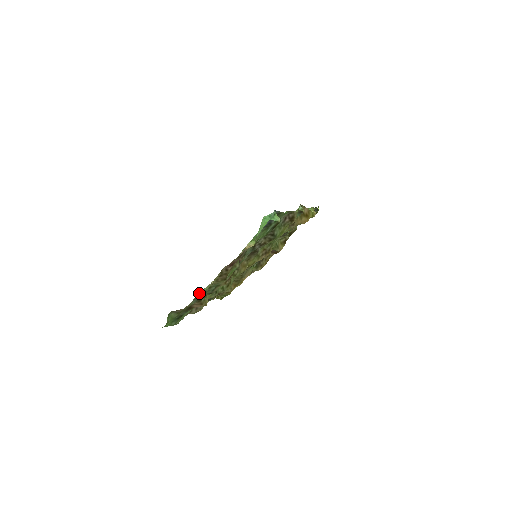
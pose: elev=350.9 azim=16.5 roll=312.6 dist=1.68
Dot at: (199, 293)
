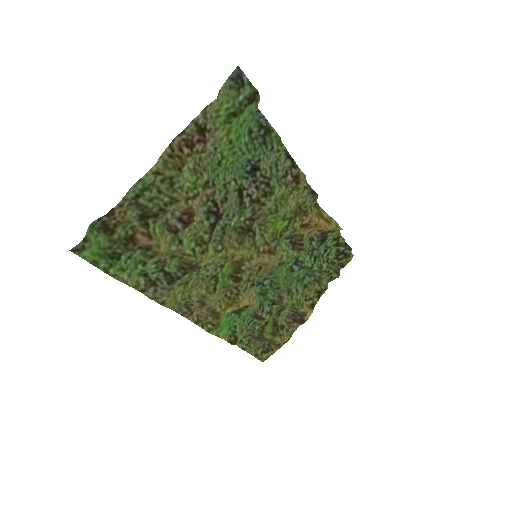
Dot at: (138, 183)
